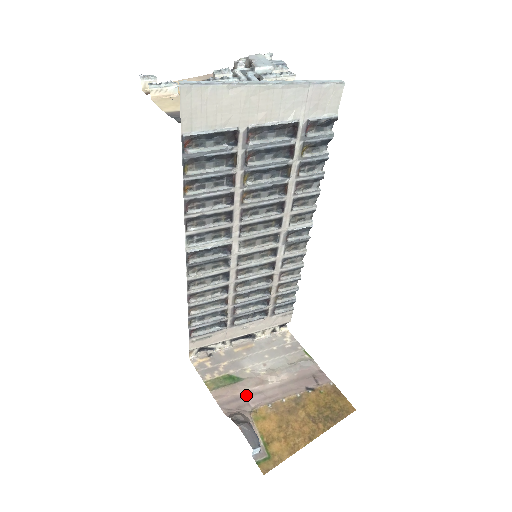
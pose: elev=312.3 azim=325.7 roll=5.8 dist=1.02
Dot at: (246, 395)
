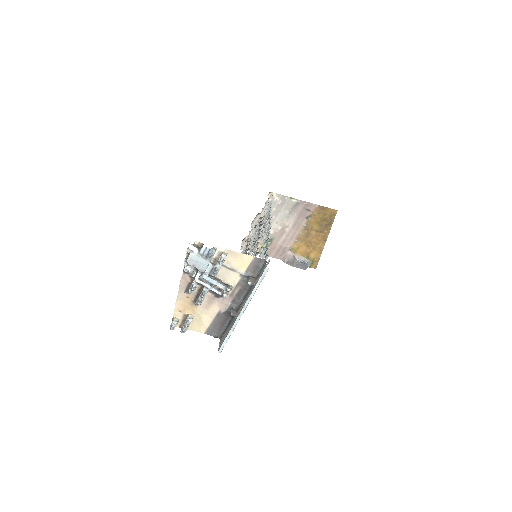
Dot at: (281, 244)
